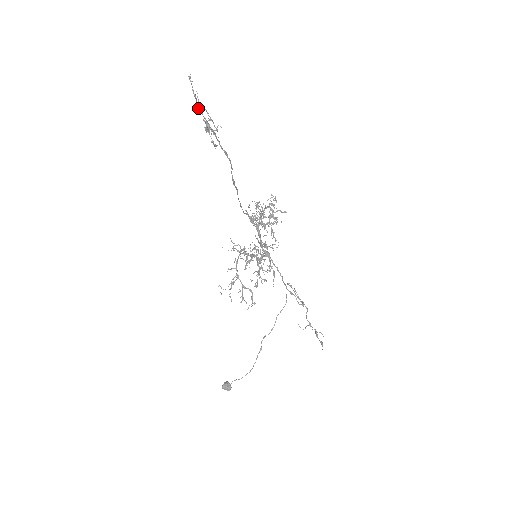
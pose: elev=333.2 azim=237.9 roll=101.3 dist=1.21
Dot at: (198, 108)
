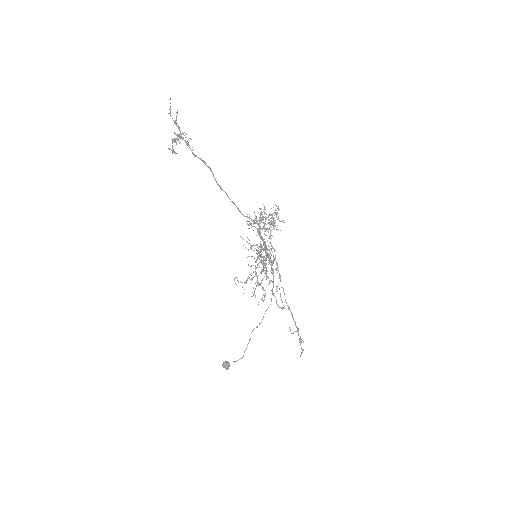
Dot at: occluded
